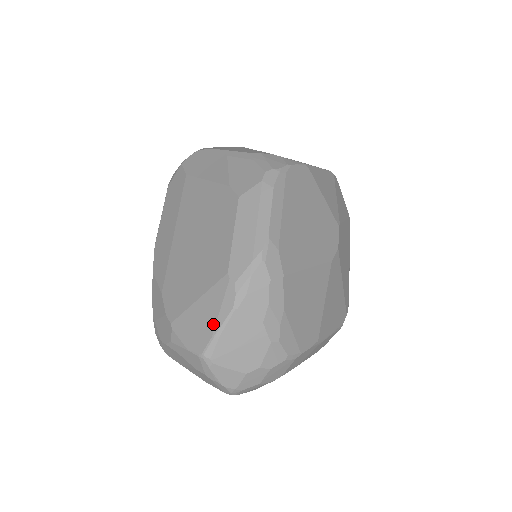
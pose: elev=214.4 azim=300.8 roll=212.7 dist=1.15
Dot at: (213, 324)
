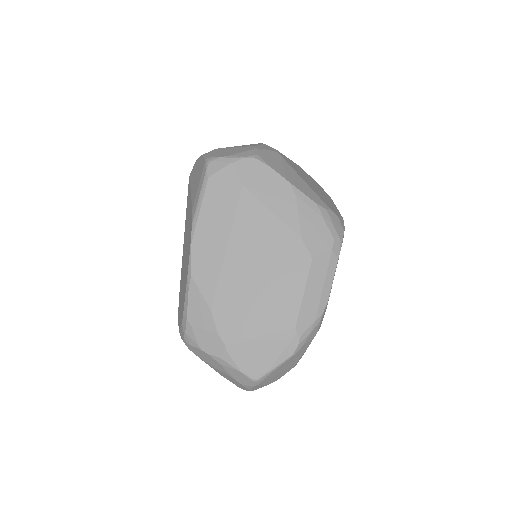
Dot at: (273, 361)
